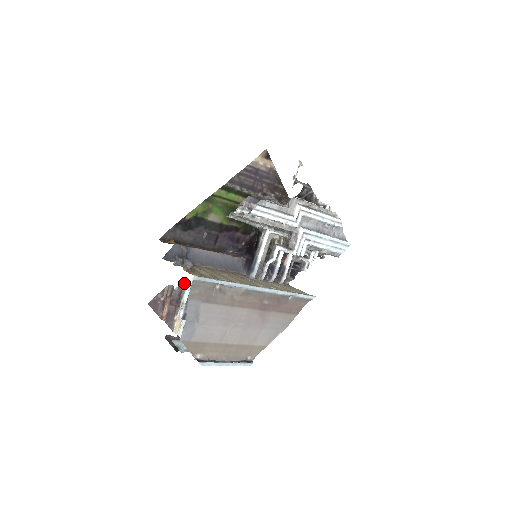
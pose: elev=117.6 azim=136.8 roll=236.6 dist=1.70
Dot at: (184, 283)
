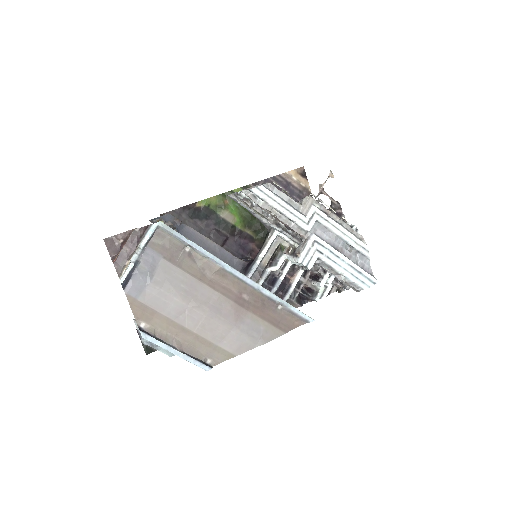
Dot at: (148, 226)
